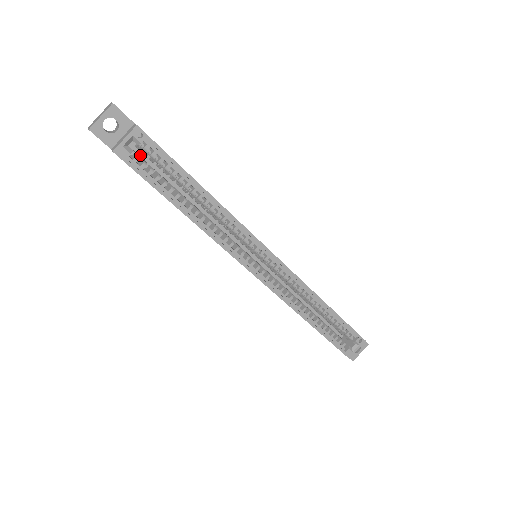
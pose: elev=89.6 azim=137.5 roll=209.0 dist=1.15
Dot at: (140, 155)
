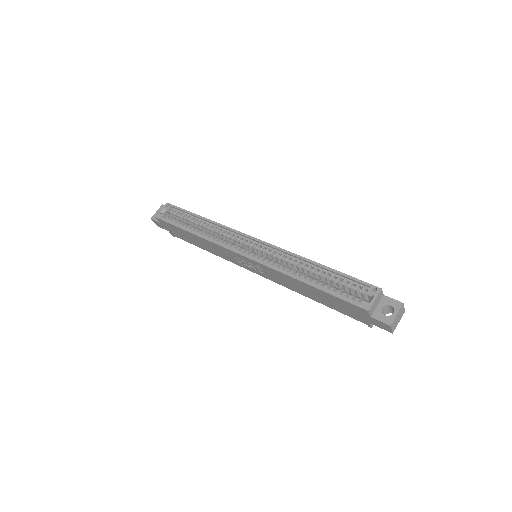
Dot at: occluded
